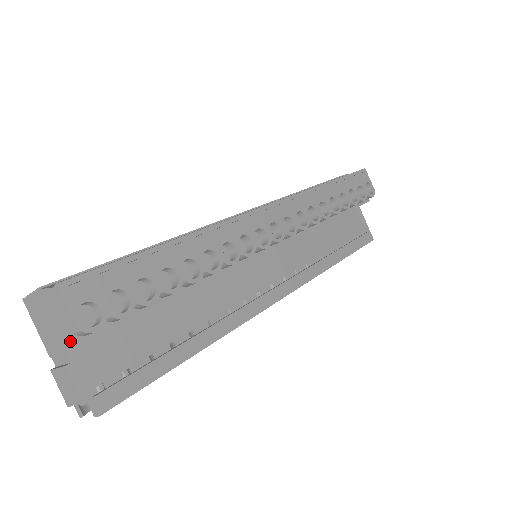
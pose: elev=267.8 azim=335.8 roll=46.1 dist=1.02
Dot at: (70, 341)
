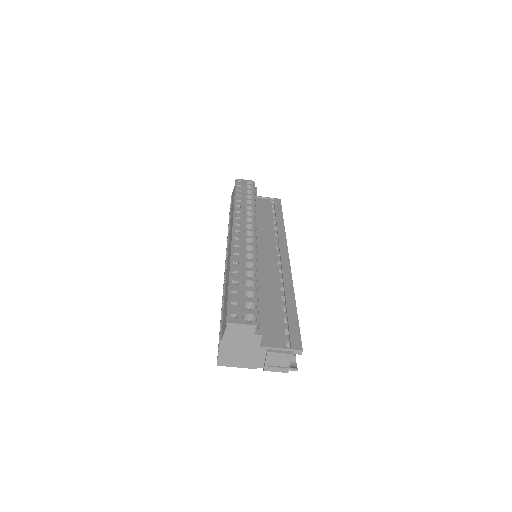
Dot at: (257, 338)
